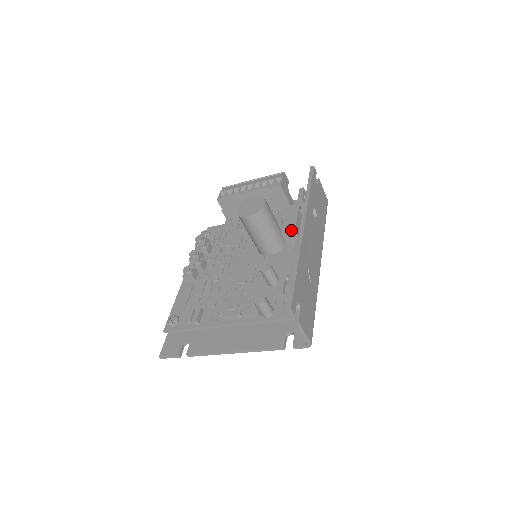
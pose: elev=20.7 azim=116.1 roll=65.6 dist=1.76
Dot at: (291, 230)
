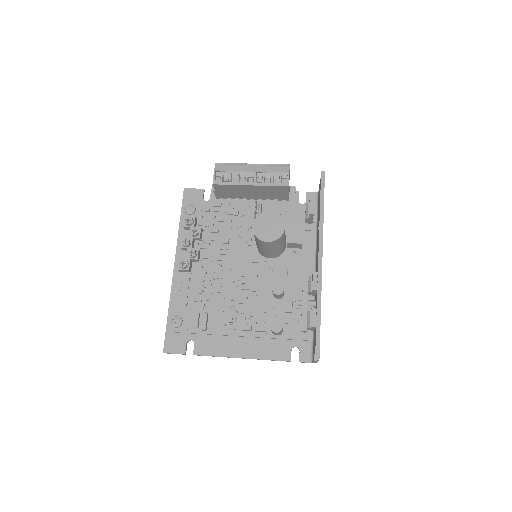
Dot at: (298, 243)
